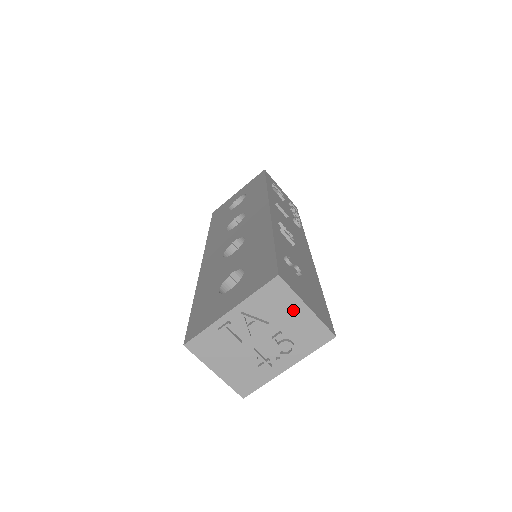
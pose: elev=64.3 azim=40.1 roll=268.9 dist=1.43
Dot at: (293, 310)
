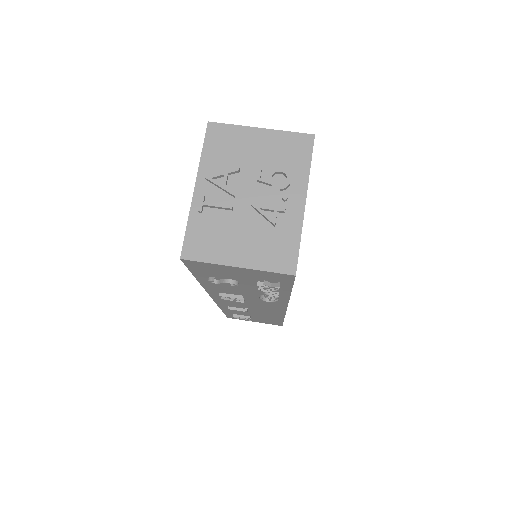
Dot at: (251, 141)
